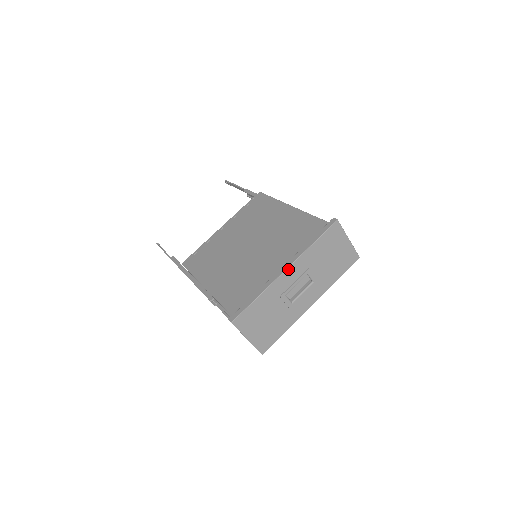
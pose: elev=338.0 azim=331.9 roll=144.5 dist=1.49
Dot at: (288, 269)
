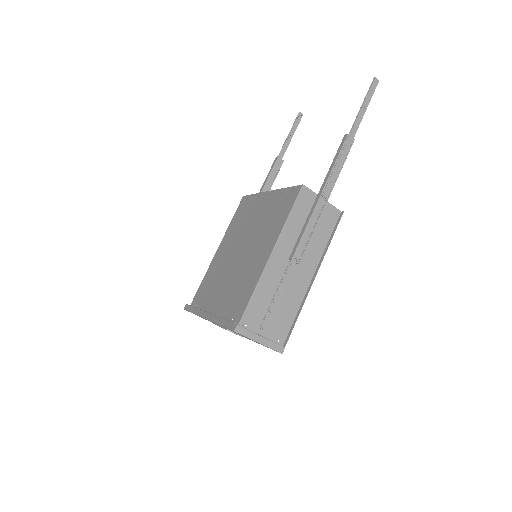
Dot at: (207, 319)
